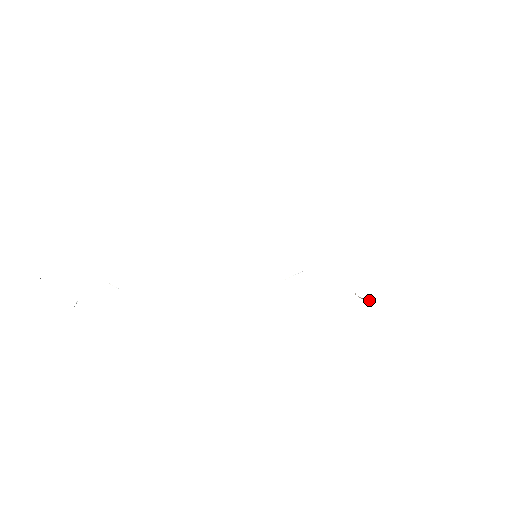
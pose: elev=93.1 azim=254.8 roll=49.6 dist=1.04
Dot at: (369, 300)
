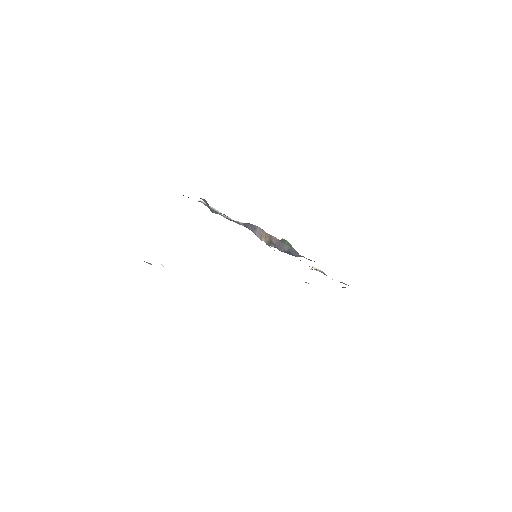
Dot at: occluded
